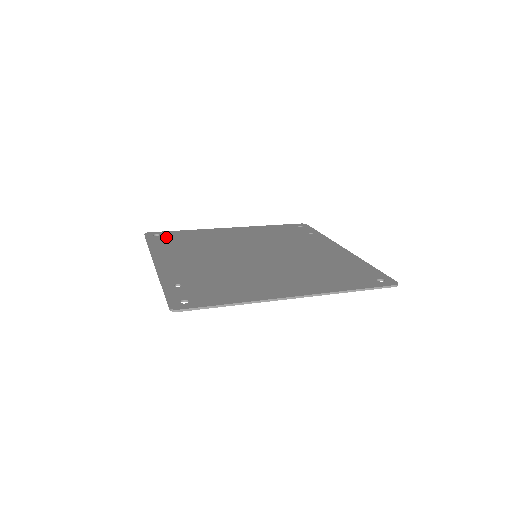
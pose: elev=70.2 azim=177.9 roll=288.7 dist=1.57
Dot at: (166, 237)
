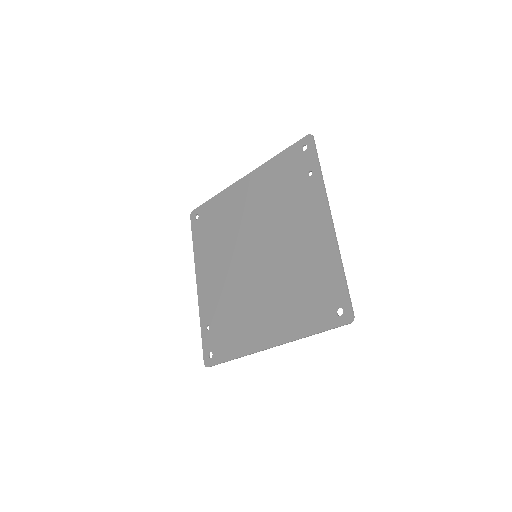
Dot at: (202, 222)
